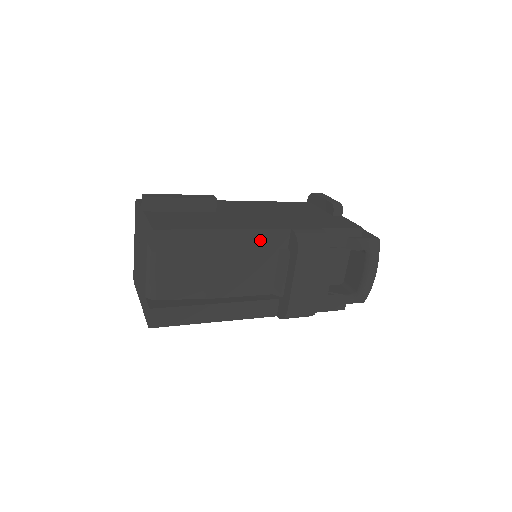
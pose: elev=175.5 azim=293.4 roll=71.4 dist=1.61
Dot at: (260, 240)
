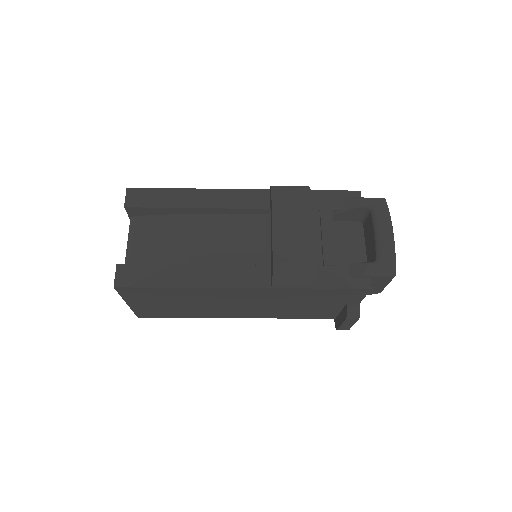
Dot at: (236, 200)
